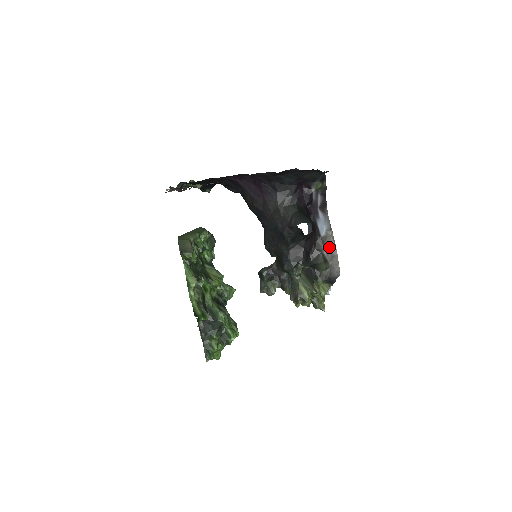
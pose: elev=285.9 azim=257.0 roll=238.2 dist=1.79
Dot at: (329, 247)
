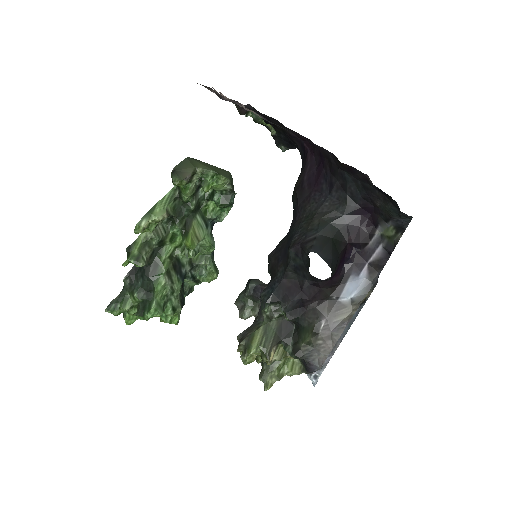
Dot at: (336, 322)
